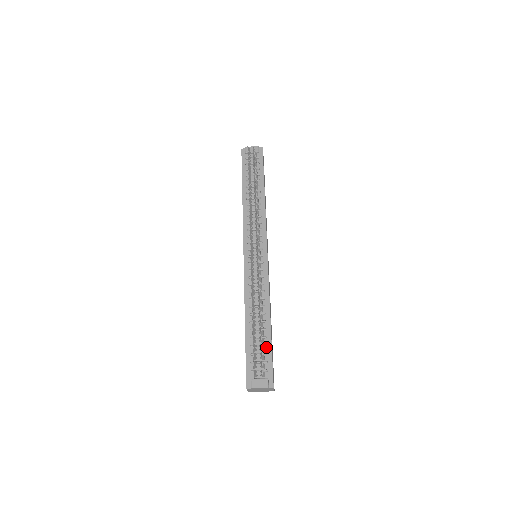
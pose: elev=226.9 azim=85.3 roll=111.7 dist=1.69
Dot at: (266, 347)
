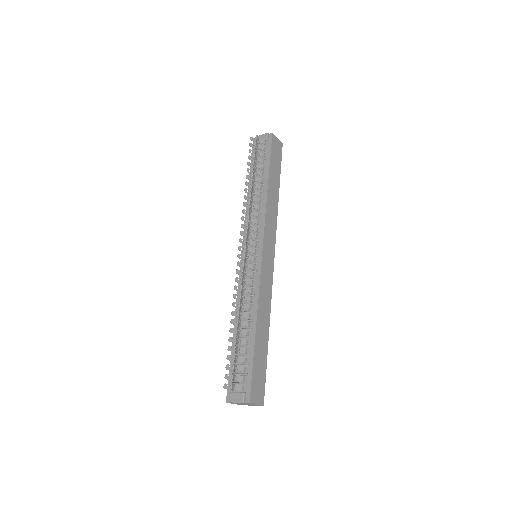
Dot at: (248, 357)
